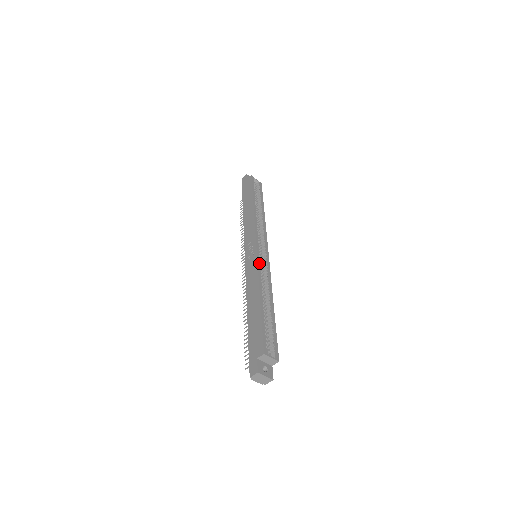
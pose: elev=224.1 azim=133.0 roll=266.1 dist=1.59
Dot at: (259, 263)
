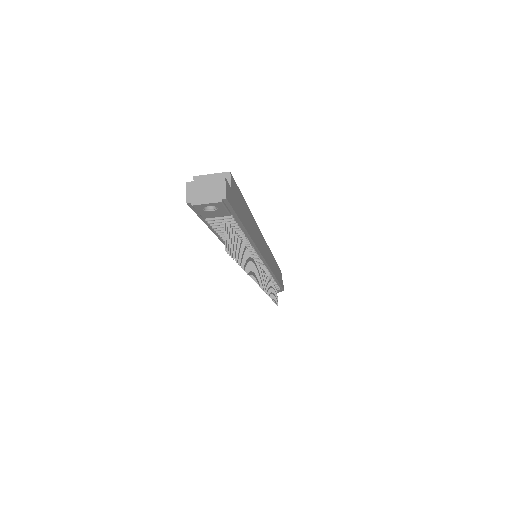
Dot at: occluded
